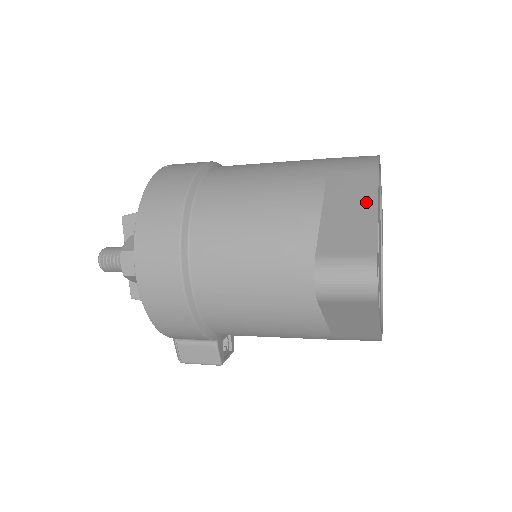
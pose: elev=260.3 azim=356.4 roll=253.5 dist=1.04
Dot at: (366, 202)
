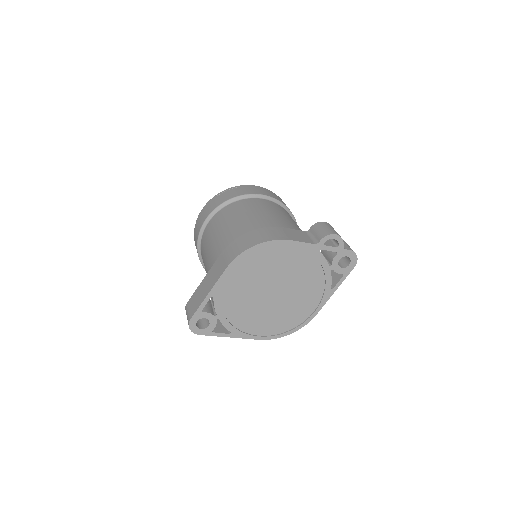
Dot at: (210, 286)
